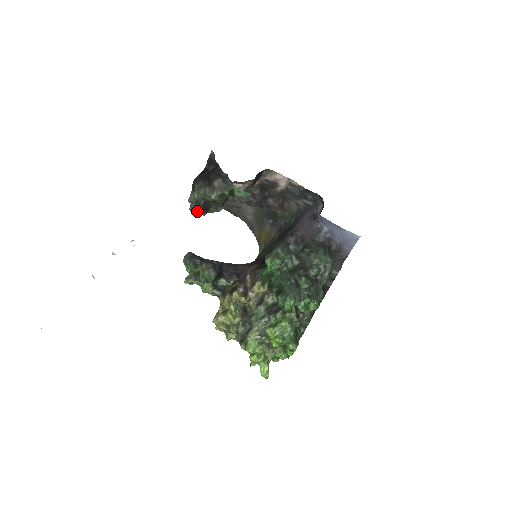
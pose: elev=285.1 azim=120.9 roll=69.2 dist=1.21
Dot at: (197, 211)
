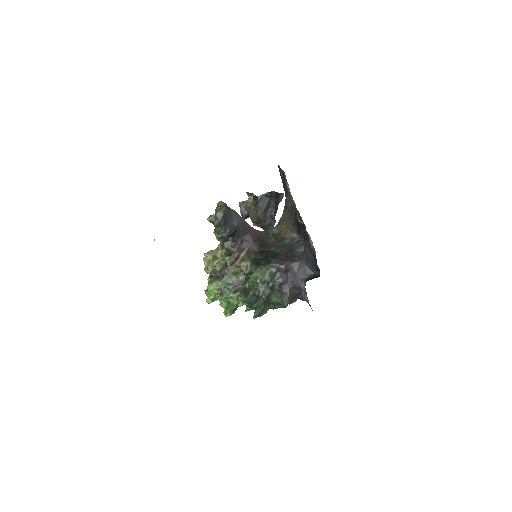
Dot at: (241, 214)
